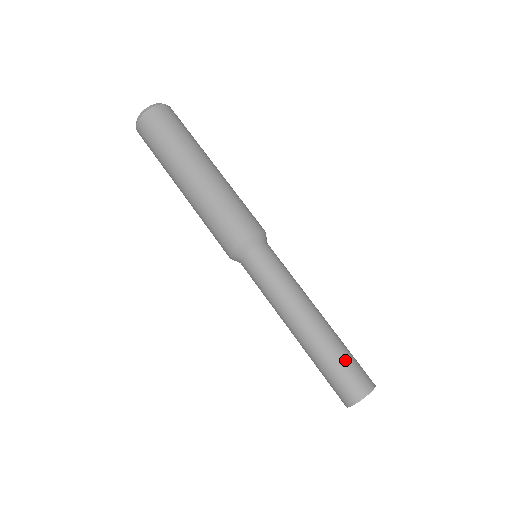
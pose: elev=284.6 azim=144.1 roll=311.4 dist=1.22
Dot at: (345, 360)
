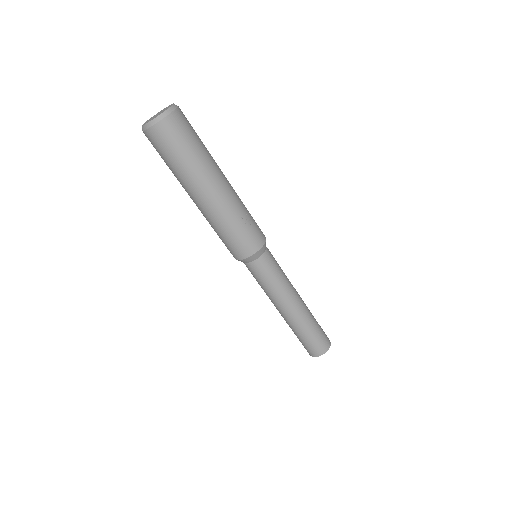
Dot at: (314, 334)
